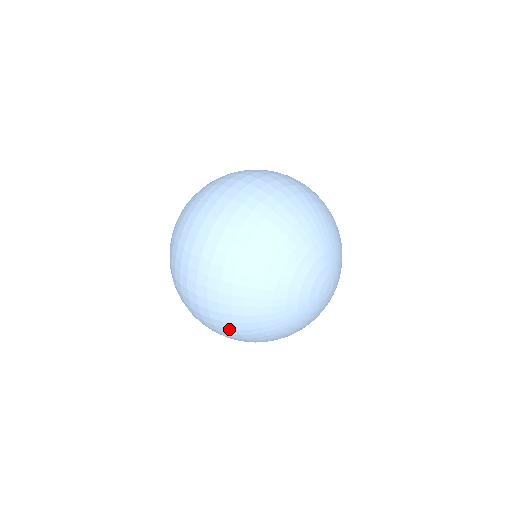
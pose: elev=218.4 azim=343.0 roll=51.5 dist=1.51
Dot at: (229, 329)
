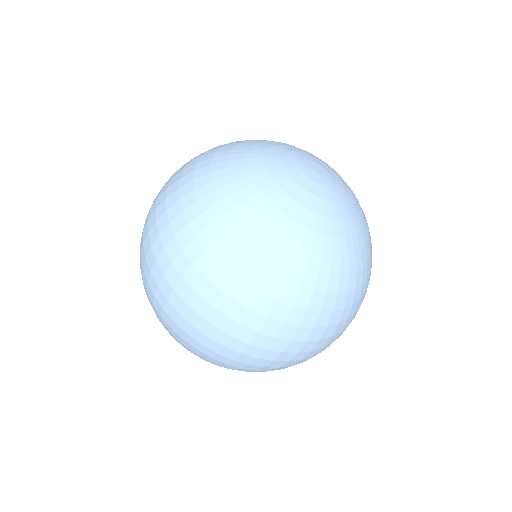
Dot at: (255, 306)
